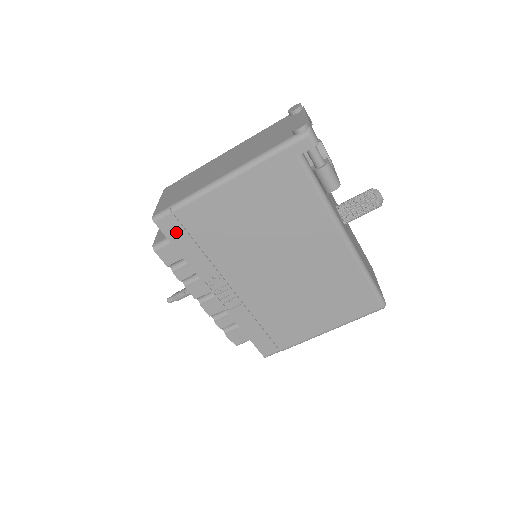
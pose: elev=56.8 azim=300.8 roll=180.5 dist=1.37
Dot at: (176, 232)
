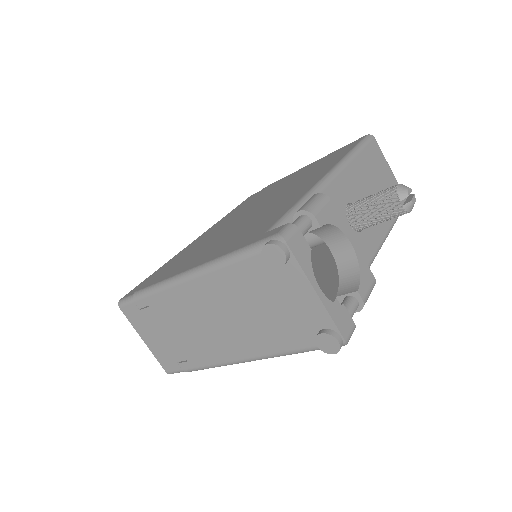
Dot at: occluded
